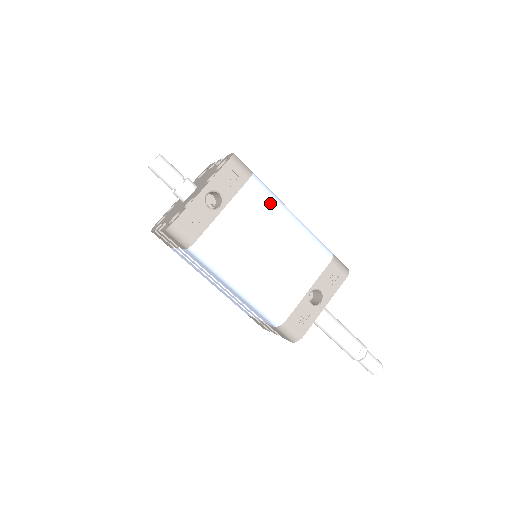
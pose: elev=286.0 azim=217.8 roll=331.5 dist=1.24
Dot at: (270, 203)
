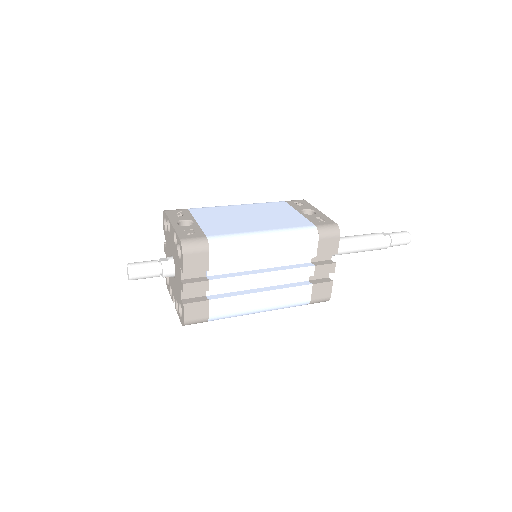
Dot at: (215, 208)
